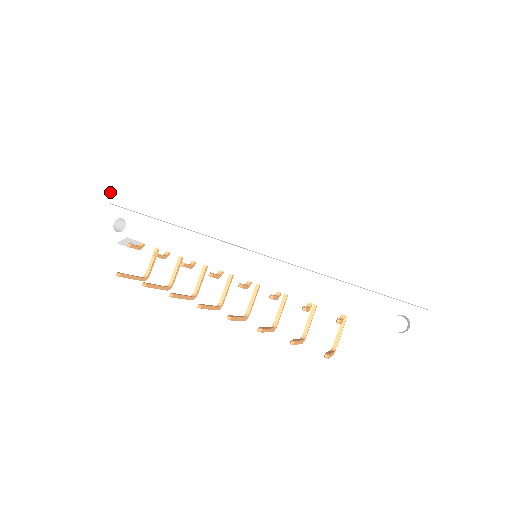
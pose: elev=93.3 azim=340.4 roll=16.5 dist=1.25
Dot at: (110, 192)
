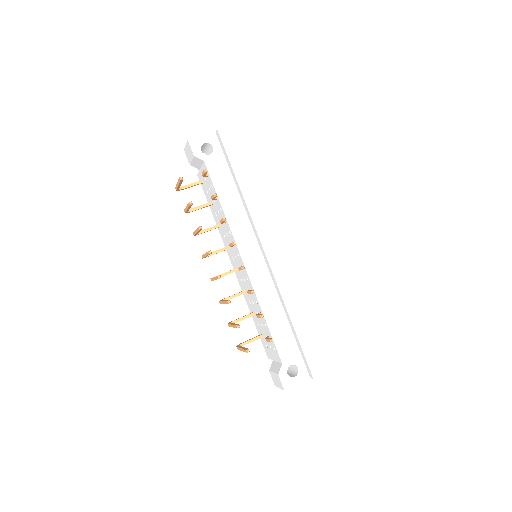
Dot at: (225, 126)
